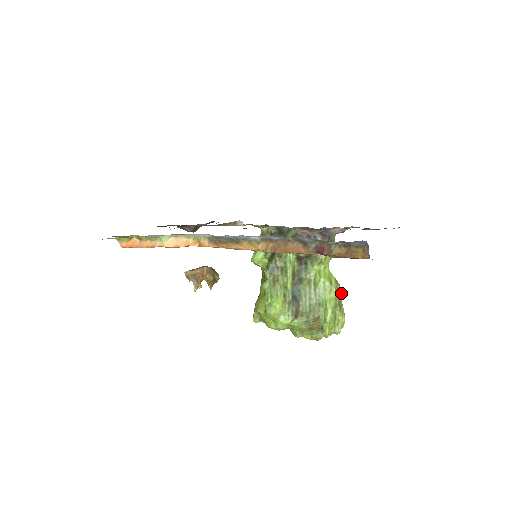
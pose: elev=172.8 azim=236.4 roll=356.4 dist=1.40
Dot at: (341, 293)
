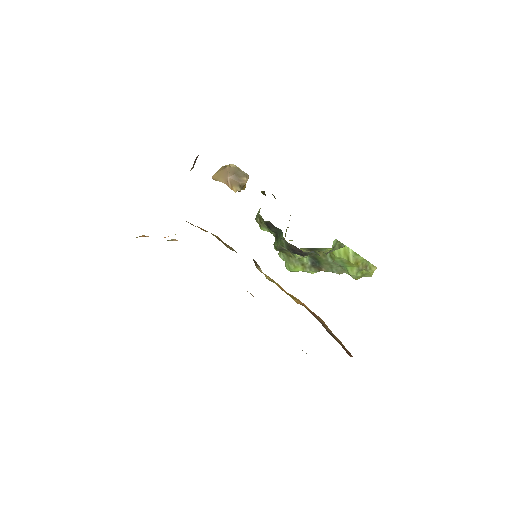
Dot at: (364, 259)
